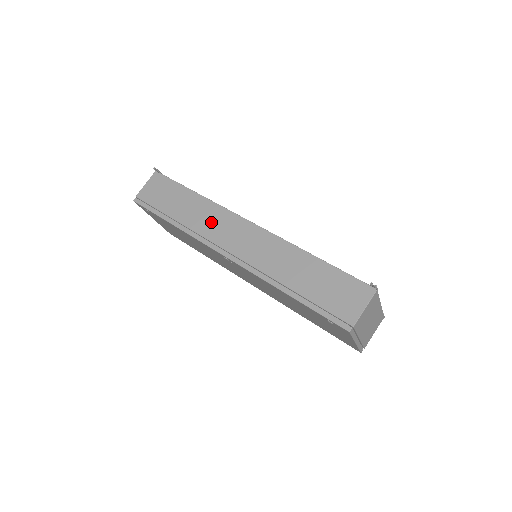
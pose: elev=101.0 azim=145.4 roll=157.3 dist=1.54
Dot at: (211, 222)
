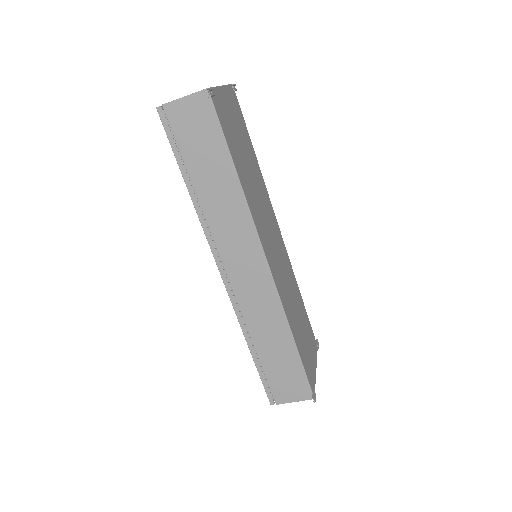
Dot at: (231, 229)
